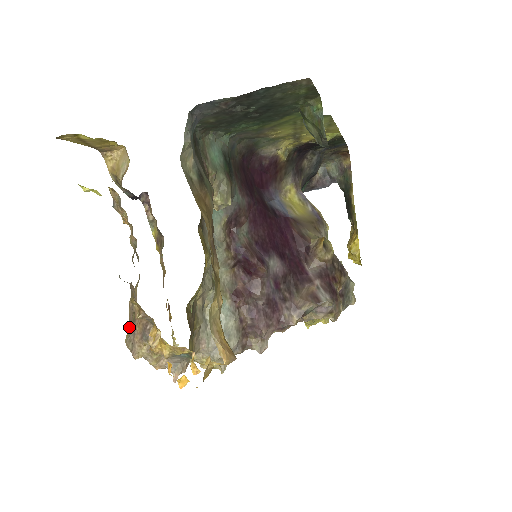
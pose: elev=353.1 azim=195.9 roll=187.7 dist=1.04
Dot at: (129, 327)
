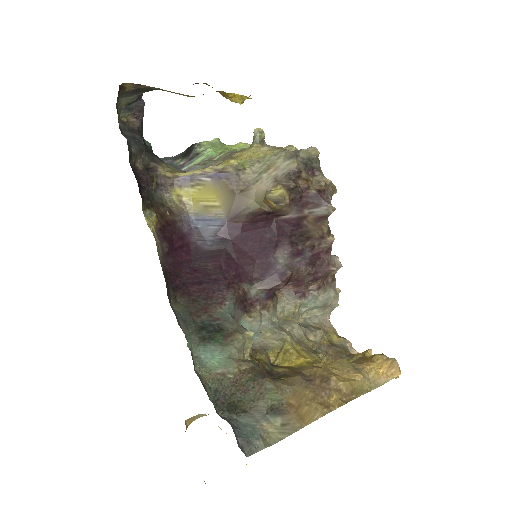
Dot at: occluded
